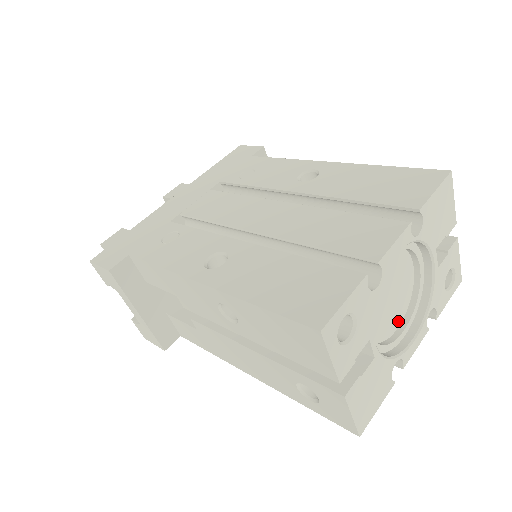
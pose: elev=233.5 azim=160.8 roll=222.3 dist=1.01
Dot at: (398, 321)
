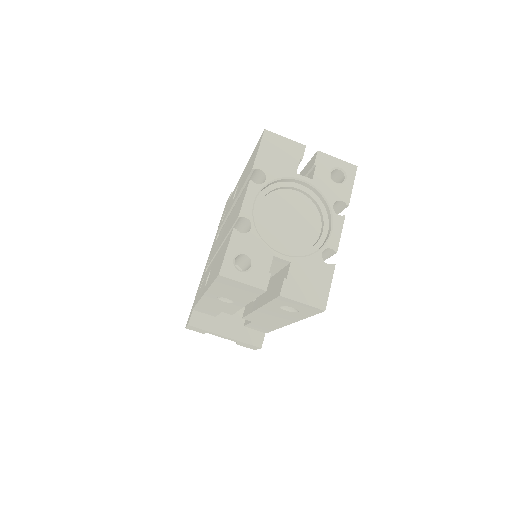
Dot at: (317, 228)
